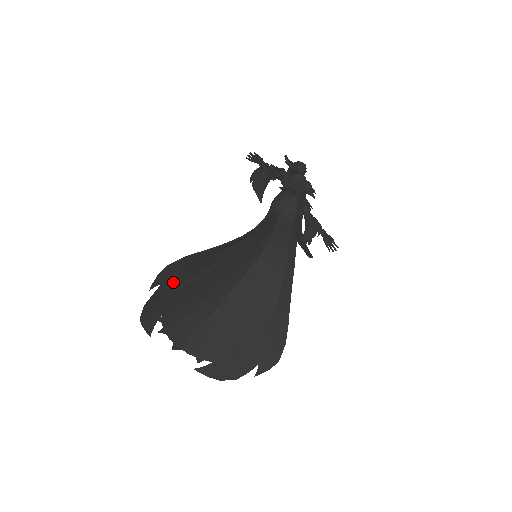
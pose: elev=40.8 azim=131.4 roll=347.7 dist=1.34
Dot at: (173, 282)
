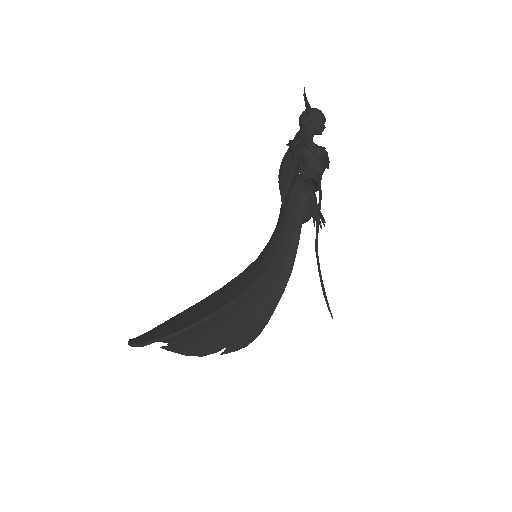
Dot at: occluded
